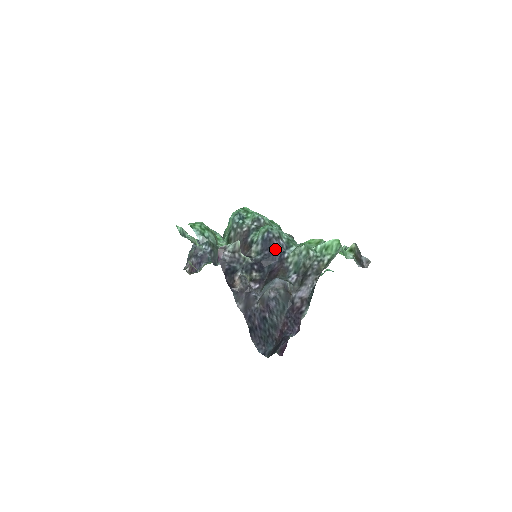
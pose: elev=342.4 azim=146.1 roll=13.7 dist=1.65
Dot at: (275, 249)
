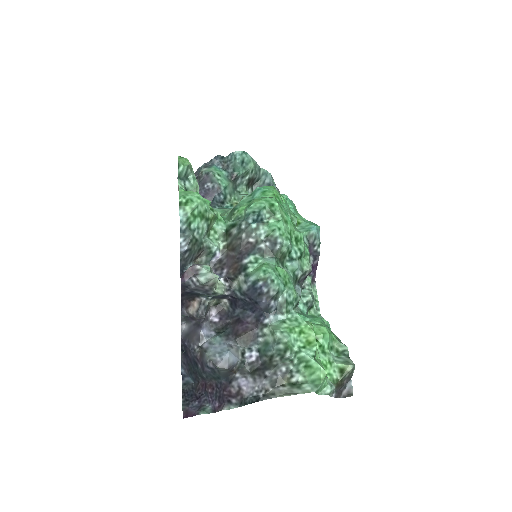
Dot at: (259, 306)
